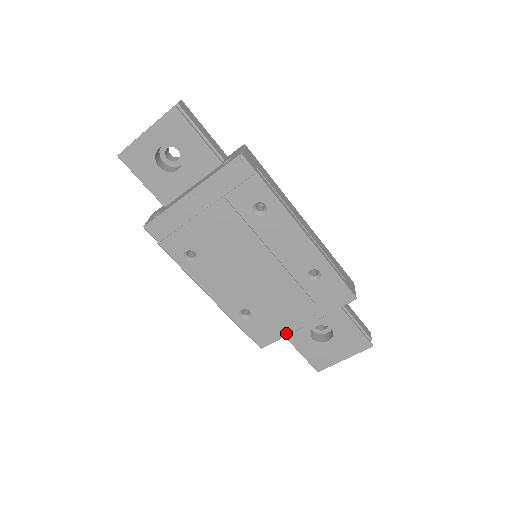
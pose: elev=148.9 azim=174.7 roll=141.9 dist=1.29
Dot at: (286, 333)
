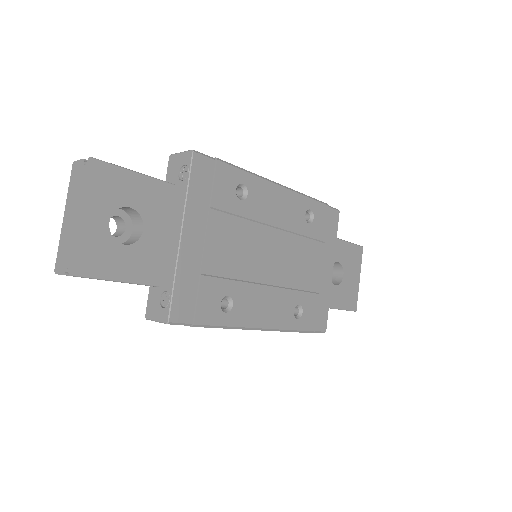
Dot at: (328, 295)
